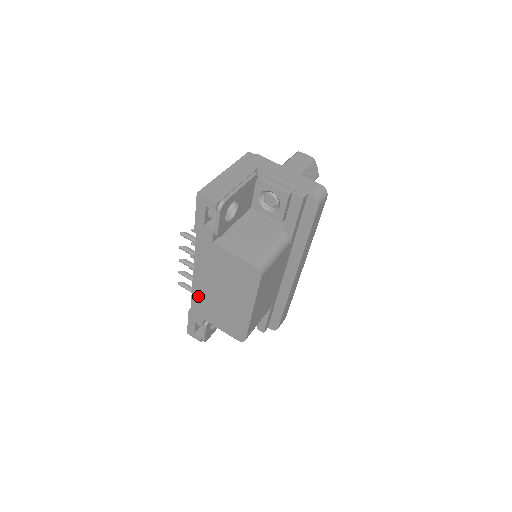
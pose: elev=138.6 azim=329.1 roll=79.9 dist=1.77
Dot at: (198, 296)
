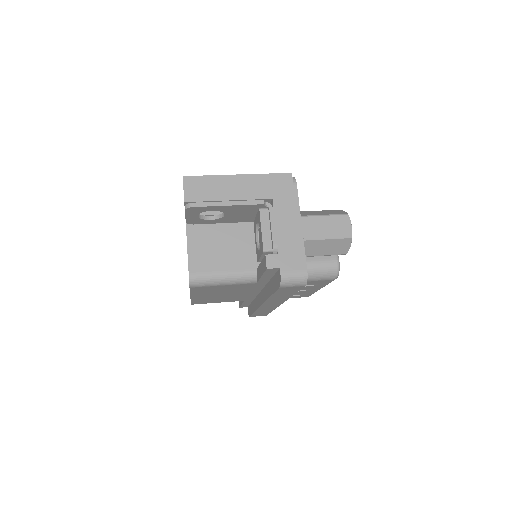
Dot at: occluded
